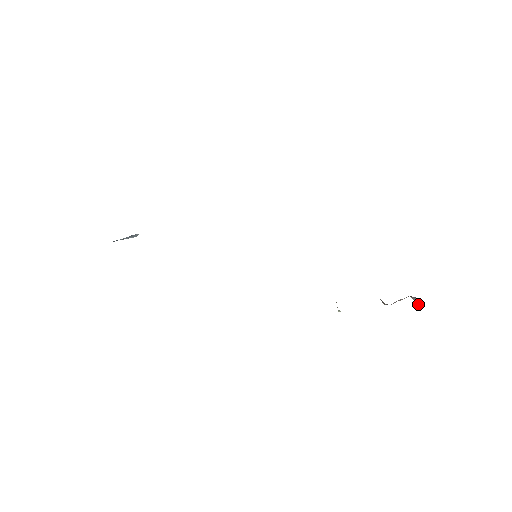
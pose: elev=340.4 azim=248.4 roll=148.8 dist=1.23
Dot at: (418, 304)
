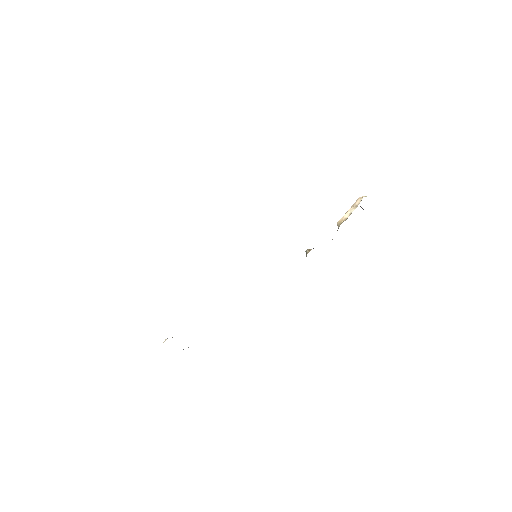
Dot at: (360, 206)
